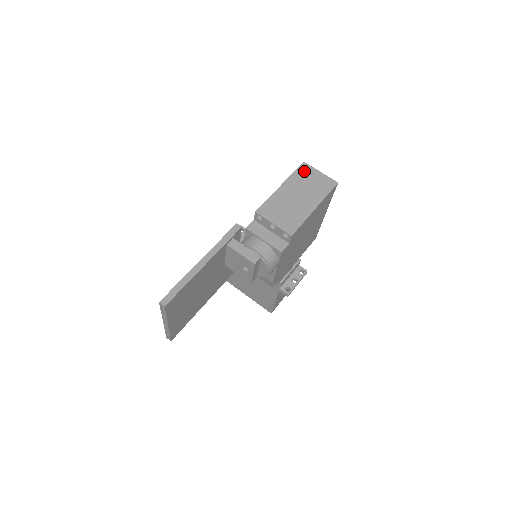
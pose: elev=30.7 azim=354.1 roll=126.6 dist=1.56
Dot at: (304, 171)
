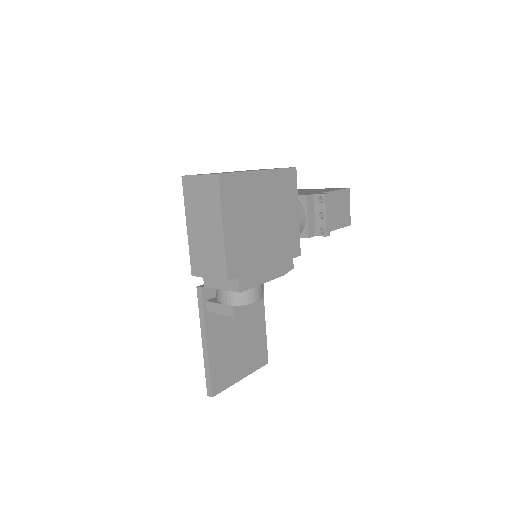
Dot at: (189, 189)
